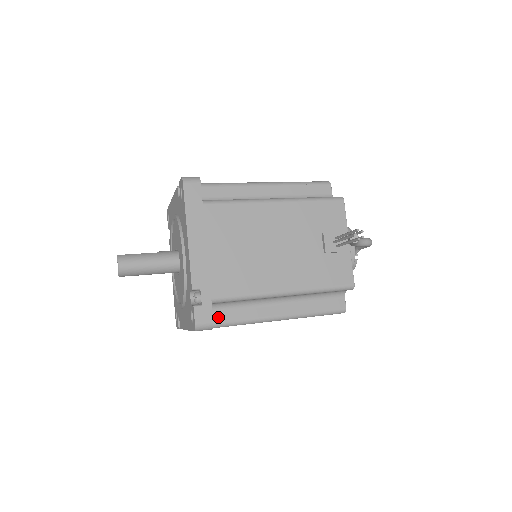
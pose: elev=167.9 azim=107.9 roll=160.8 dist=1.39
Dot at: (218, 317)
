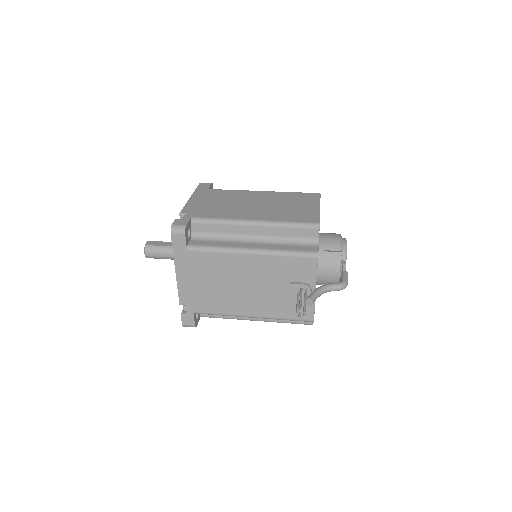
Dot at: occluded
